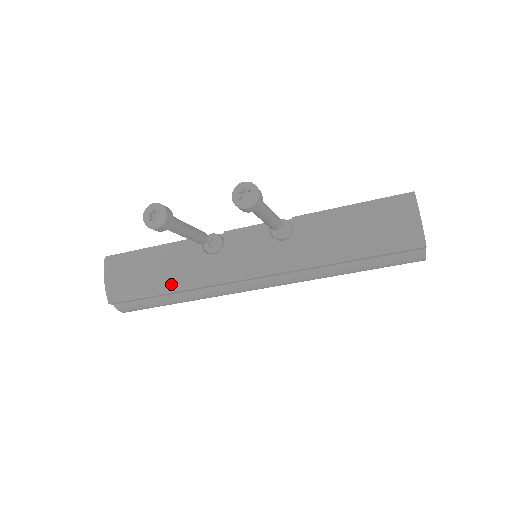
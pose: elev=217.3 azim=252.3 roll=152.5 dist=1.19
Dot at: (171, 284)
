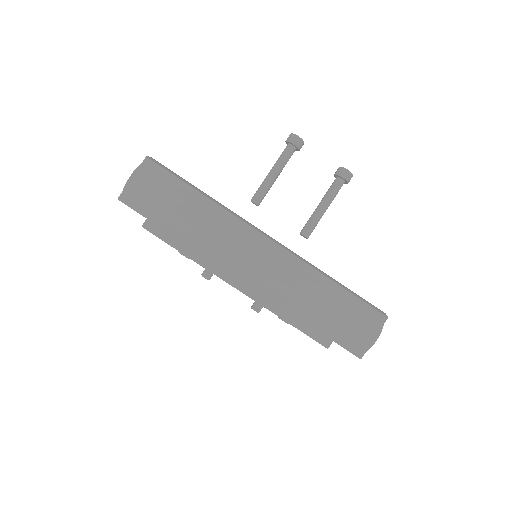
Dot at: (206, 194)
